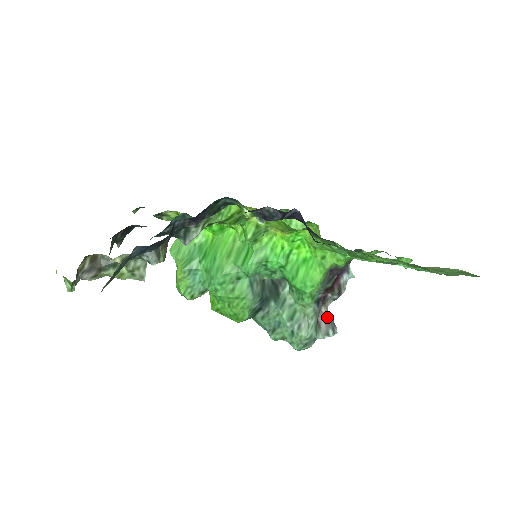
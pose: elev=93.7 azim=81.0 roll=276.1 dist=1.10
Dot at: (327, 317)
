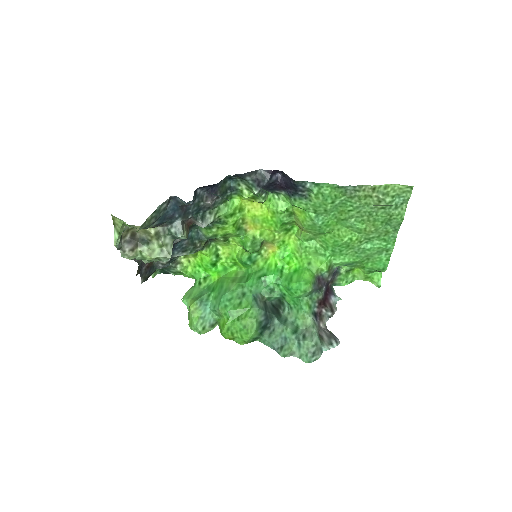
Dot at: (327, 331)
